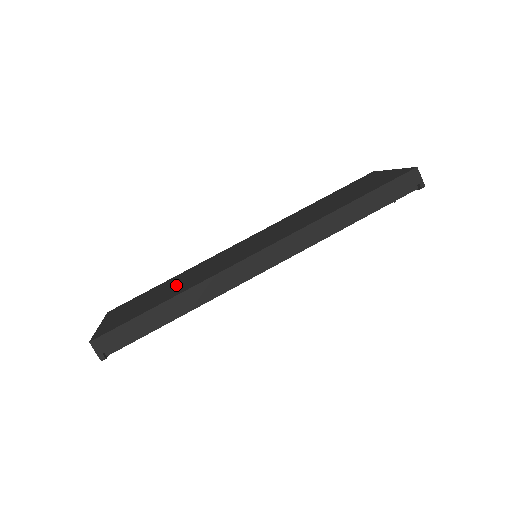
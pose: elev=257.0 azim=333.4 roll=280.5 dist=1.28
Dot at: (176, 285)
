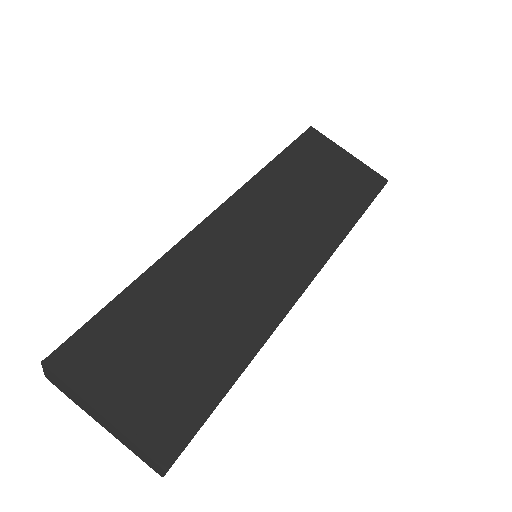
Dot at: (200, 322)
